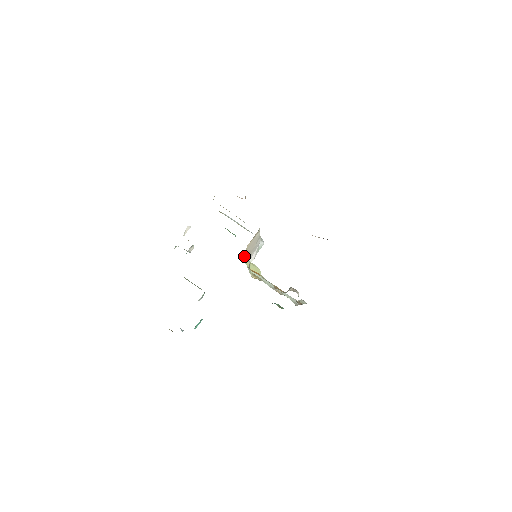
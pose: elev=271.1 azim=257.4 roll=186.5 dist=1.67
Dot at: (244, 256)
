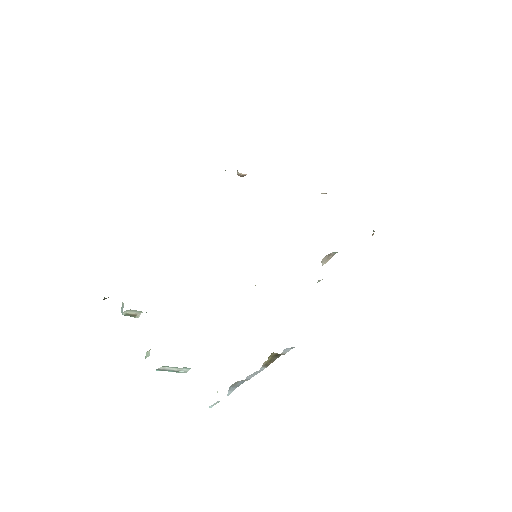
Dot at: occluded
